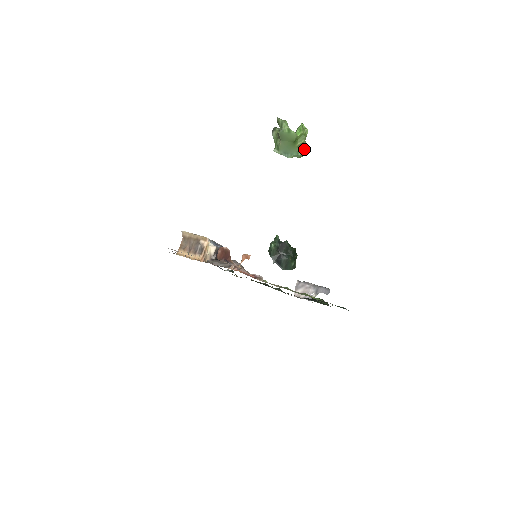
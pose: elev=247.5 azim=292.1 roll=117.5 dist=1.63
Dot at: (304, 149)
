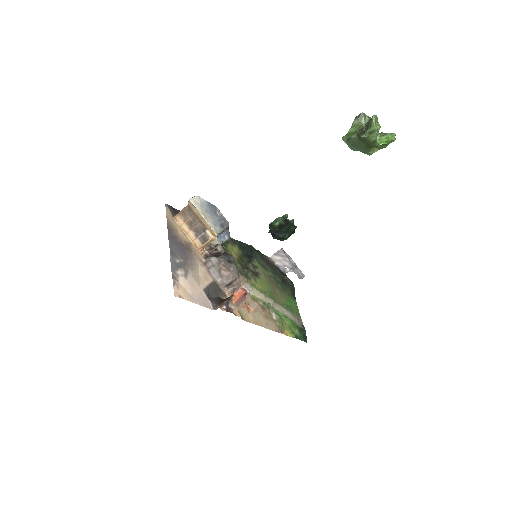
Dot at: (375, 151)
